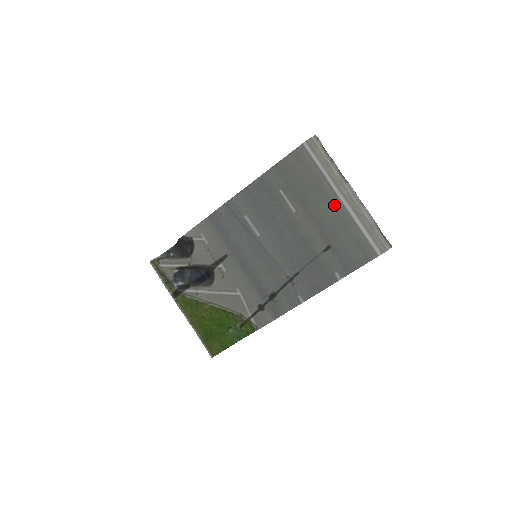
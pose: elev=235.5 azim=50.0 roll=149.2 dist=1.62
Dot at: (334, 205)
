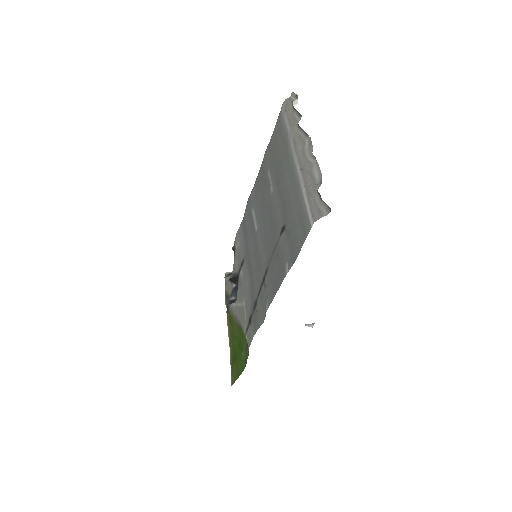
Dot at: (291, 169)
